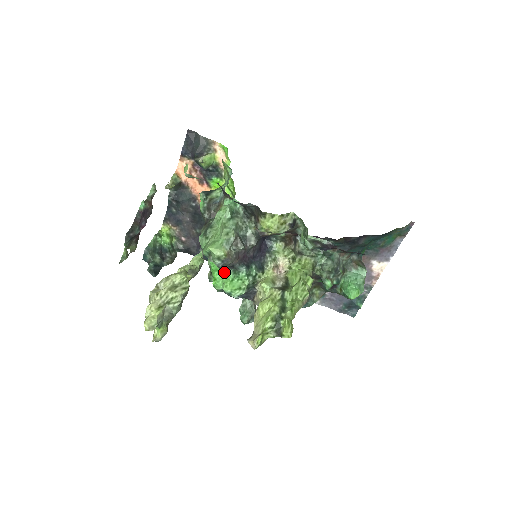
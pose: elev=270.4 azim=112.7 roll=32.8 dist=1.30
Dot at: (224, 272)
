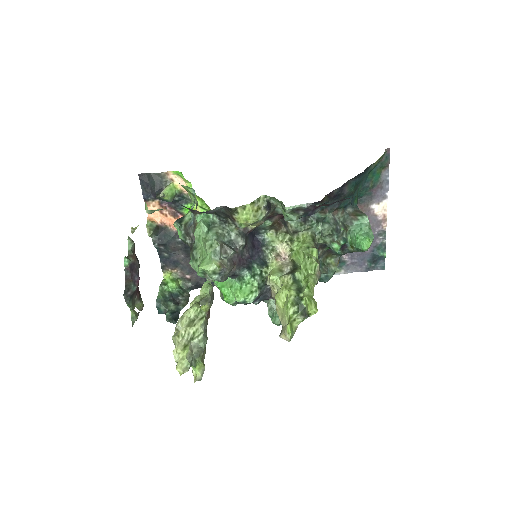
Dot at: (230, 285)
